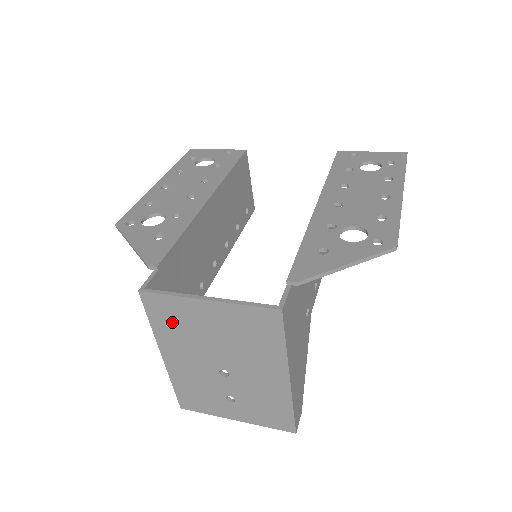
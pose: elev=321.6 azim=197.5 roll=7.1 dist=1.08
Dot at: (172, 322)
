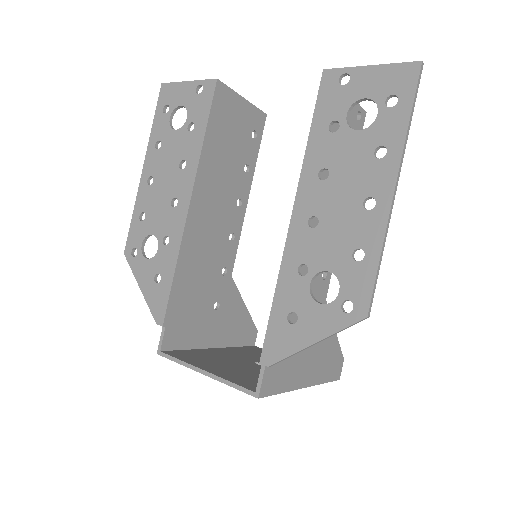
Dot at: occluded
